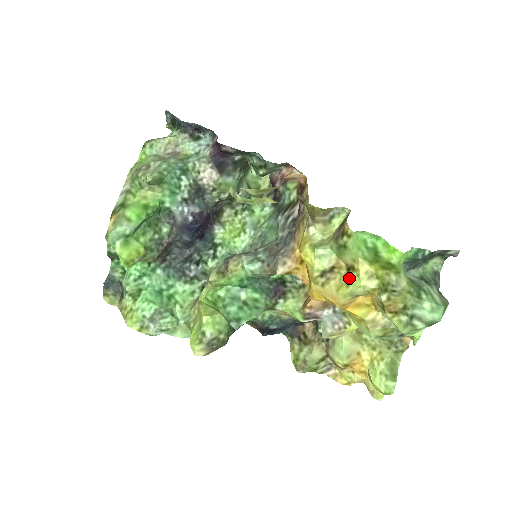
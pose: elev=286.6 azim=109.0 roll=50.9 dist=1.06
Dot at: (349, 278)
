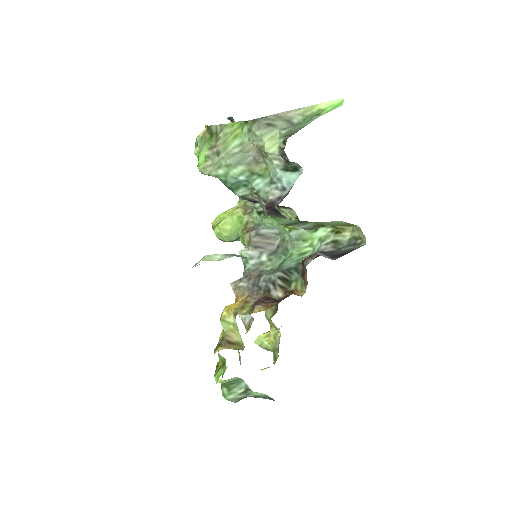
Dot at: occluded
